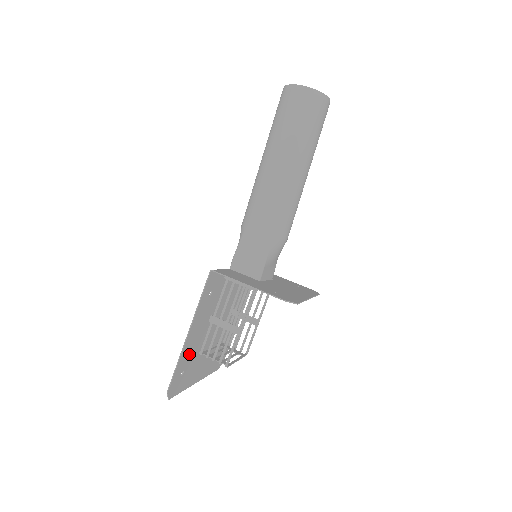
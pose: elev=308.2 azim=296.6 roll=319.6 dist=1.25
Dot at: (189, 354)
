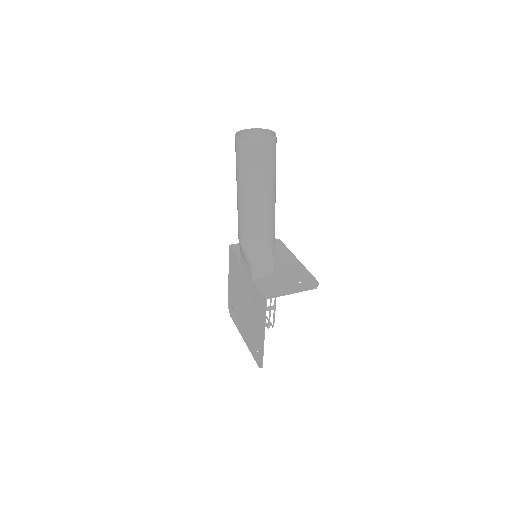
Dot at: (258, 340)
